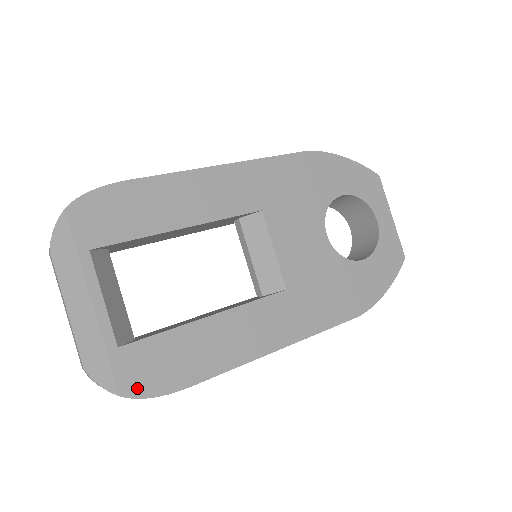
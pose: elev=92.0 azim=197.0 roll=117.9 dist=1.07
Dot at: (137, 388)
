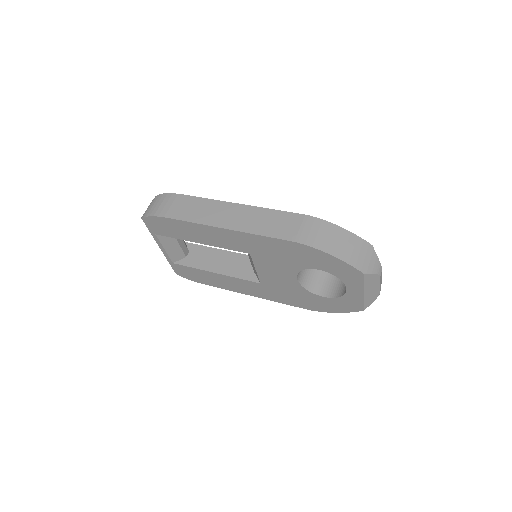
Dot at: (182, 275)
